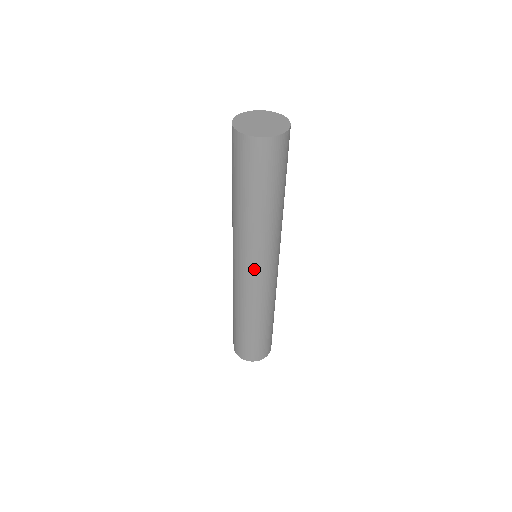
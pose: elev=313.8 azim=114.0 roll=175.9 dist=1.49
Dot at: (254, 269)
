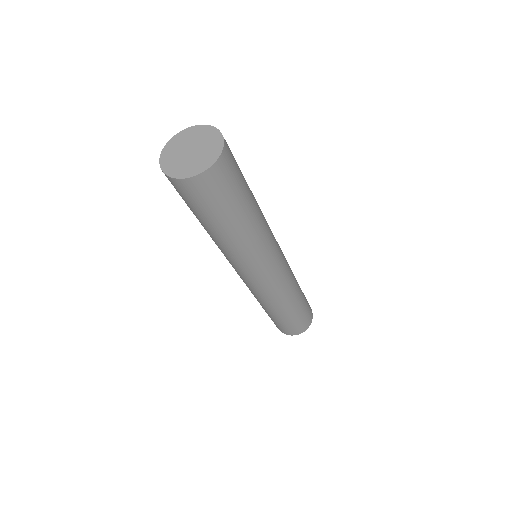
Dot at: (252, 276)
